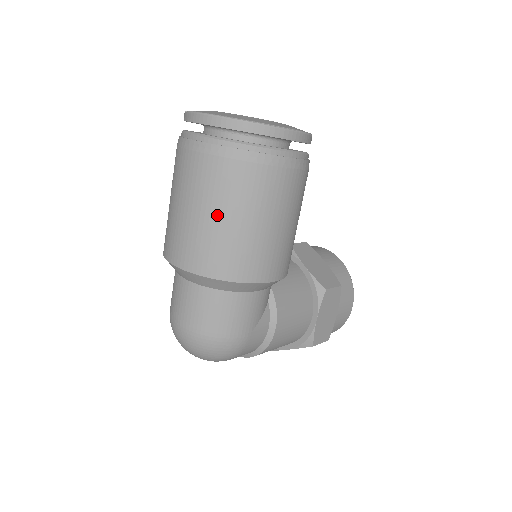
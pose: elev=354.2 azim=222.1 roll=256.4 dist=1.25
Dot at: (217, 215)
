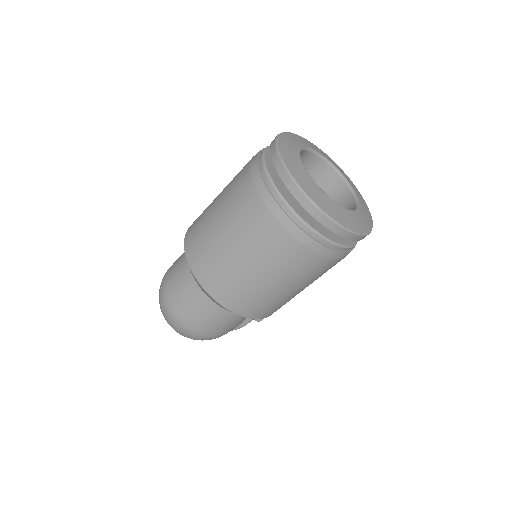
Dot at: (264, 276)
